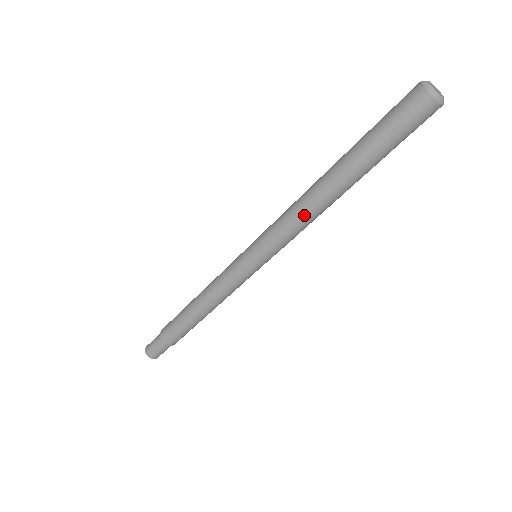
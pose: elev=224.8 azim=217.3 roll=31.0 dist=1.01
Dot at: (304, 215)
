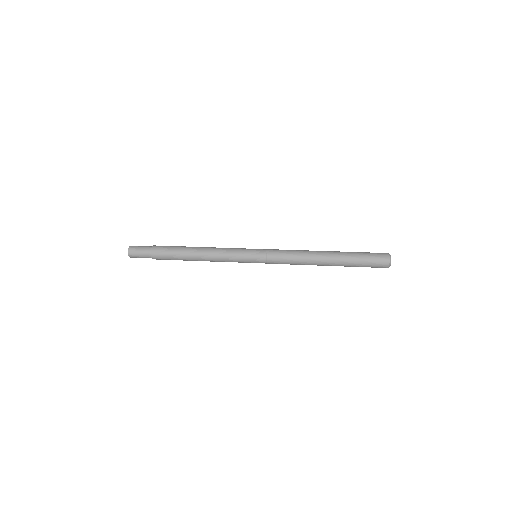
Dot at: occluded
